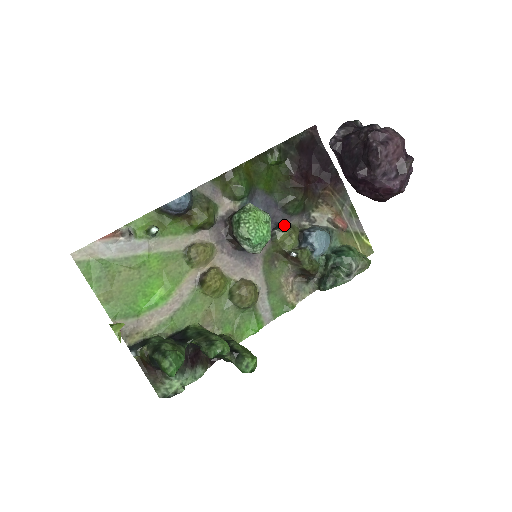
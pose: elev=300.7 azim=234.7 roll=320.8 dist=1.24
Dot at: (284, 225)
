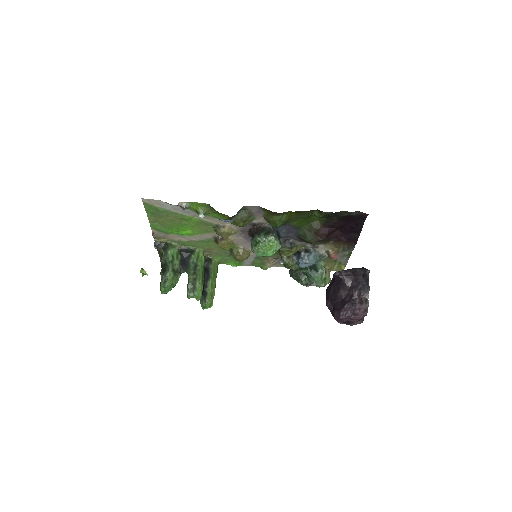
Dot at: (292, 244)
